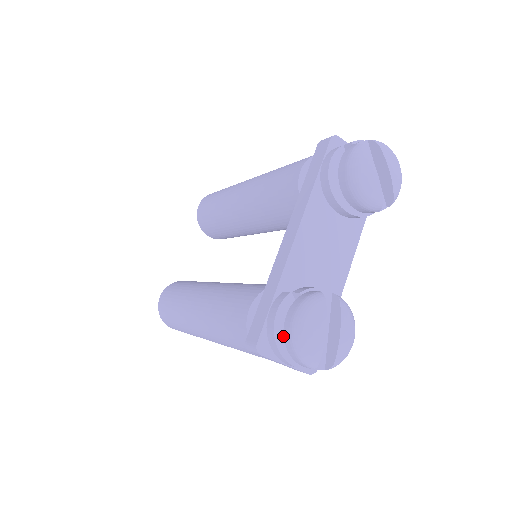
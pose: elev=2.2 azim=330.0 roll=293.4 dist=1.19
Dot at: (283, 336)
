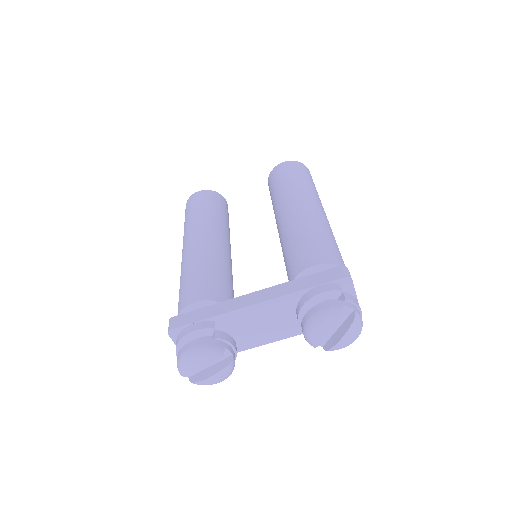
Dot at: (187, 342)
